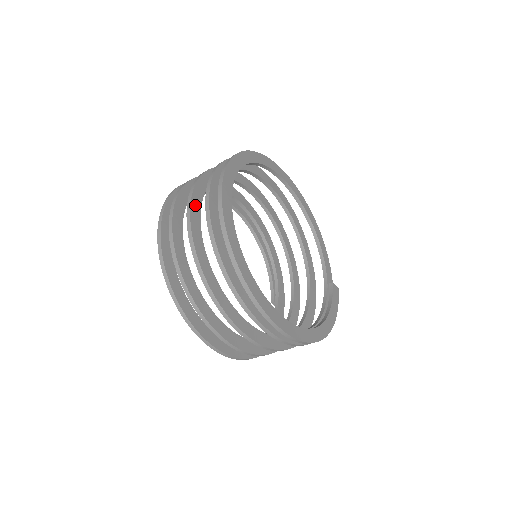
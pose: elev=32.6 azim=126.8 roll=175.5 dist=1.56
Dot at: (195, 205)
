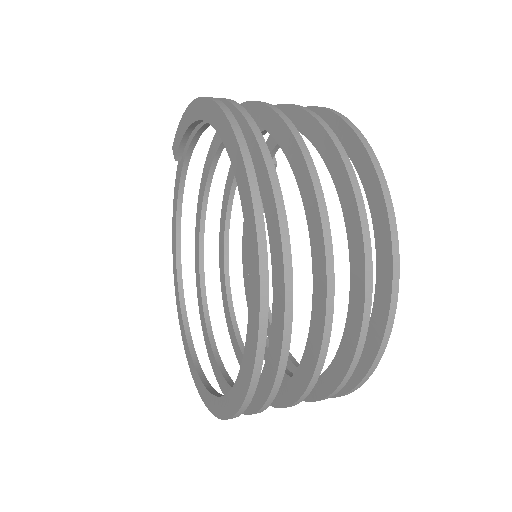
Dot at: occluded
